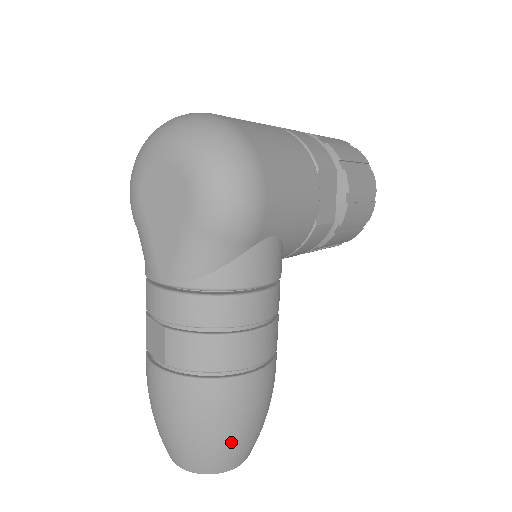
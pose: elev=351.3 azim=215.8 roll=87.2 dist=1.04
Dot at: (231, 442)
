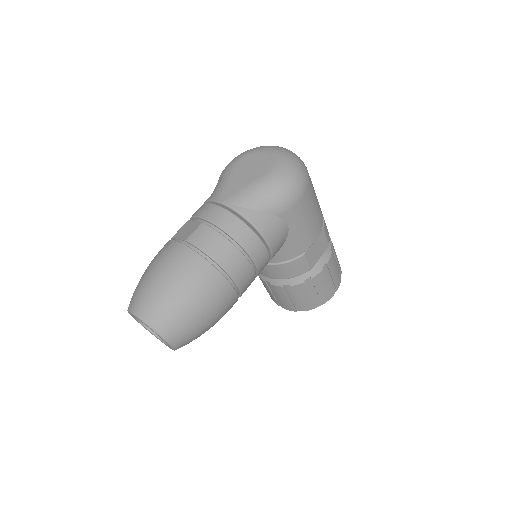
Dot at: (185, 312)
